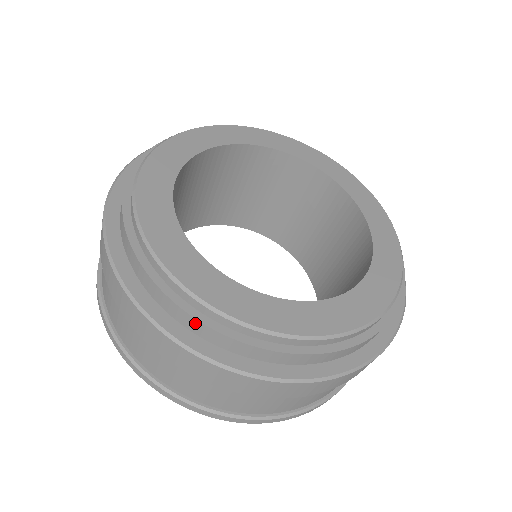
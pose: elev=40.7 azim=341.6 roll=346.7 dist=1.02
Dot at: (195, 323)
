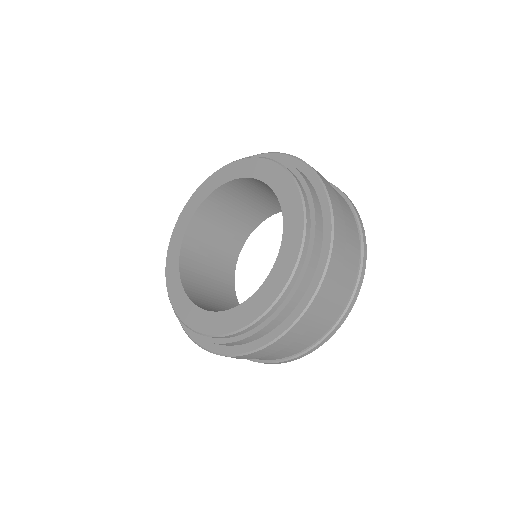
Dot at: (187, 328)
